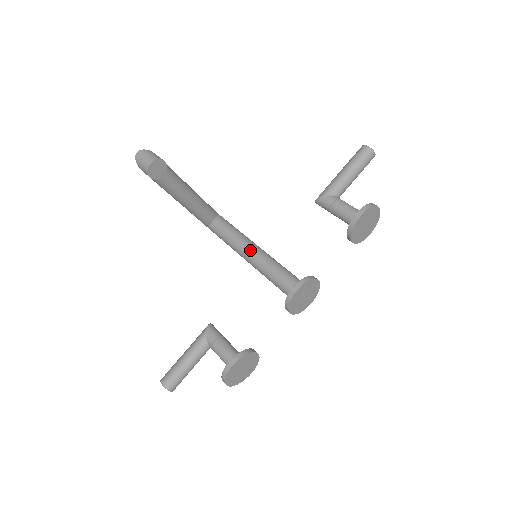
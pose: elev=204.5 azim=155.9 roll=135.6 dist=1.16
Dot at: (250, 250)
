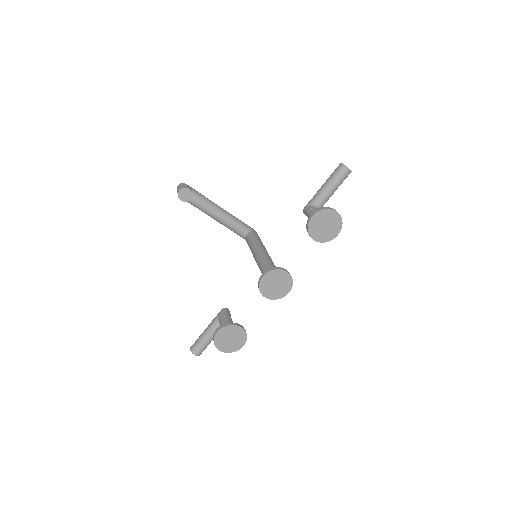
Dot at: (256, 253)
